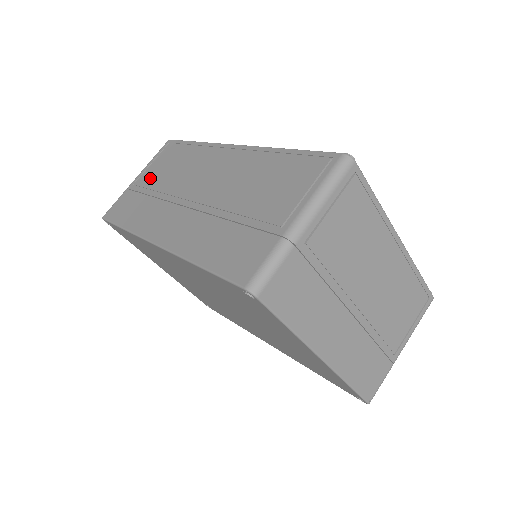
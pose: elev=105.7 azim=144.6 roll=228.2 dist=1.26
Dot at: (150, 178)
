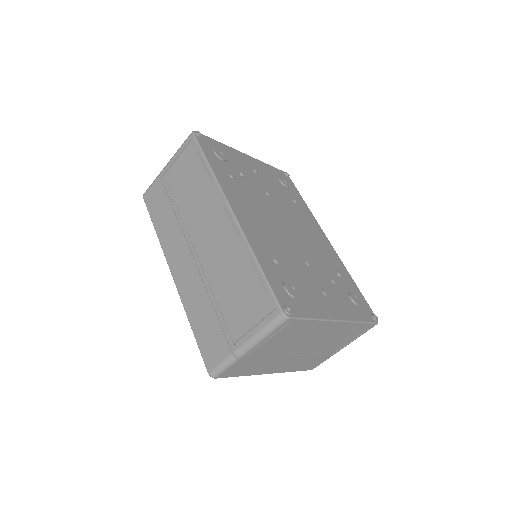
Dot at: (175, 181)
